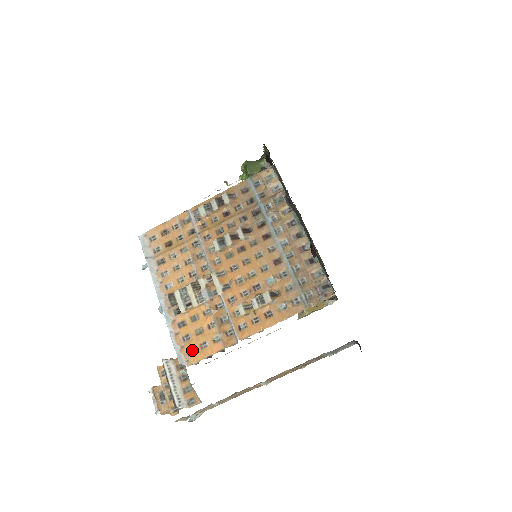
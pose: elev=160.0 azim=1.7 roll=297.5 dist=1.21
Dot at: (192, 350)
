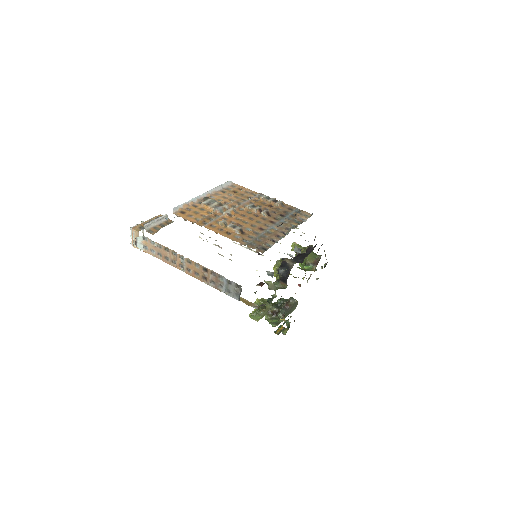
Dot at: (184, 213)
